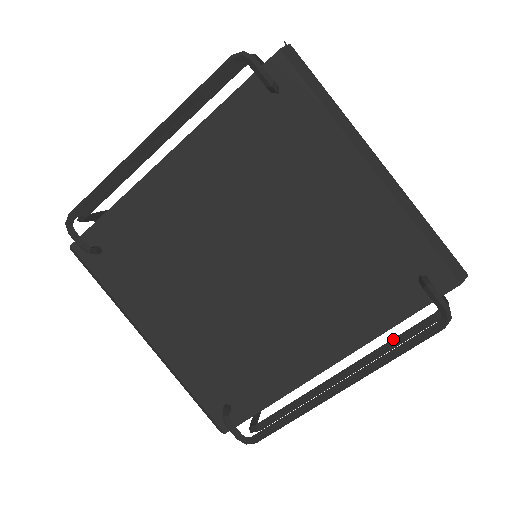
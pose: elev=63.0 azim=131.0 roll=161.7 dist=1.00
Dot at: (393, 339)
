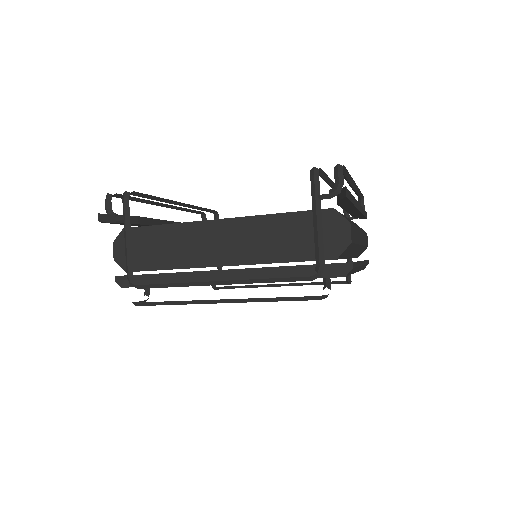
Dot at: occluded
